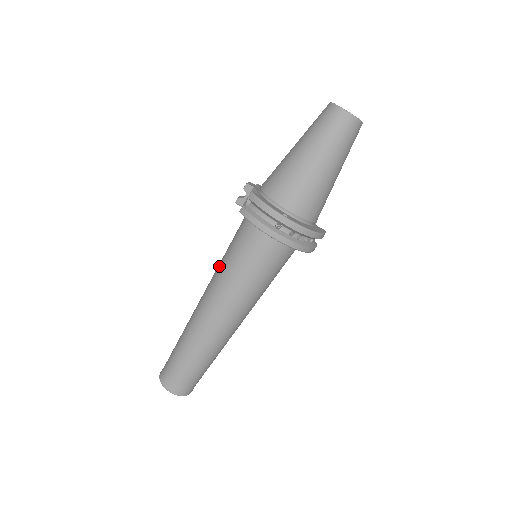
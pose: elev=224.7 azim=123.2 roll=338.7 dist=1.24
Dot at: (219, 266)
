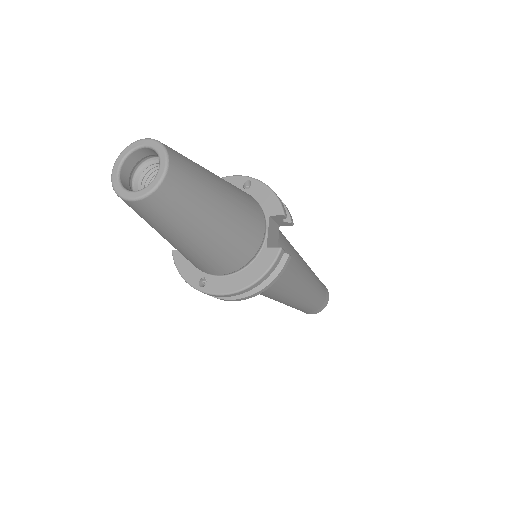
Dot at: occluded
